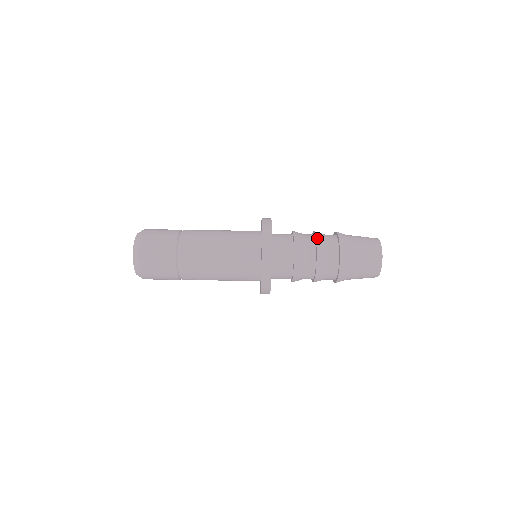
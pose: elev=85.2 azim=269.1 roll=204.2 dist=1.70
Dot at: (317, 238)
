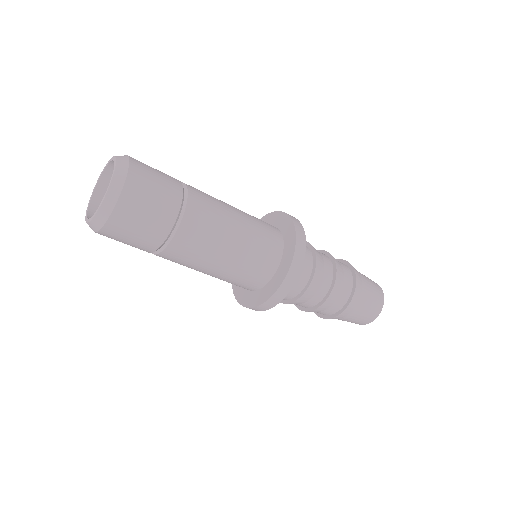
Dot at: (335, 286)
